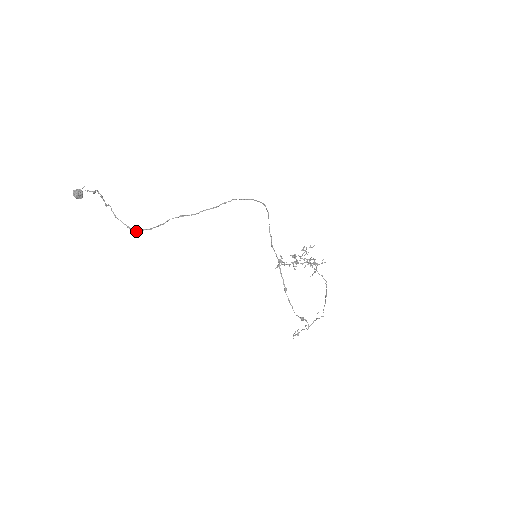
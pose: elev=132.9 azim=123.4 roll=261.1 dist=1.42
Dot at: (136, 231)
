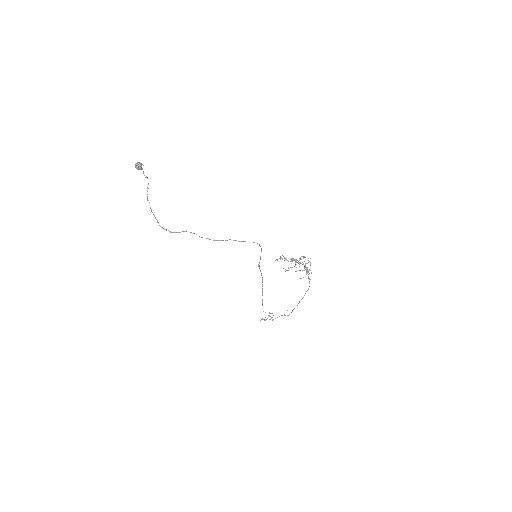
Dot at: (162, 228)
